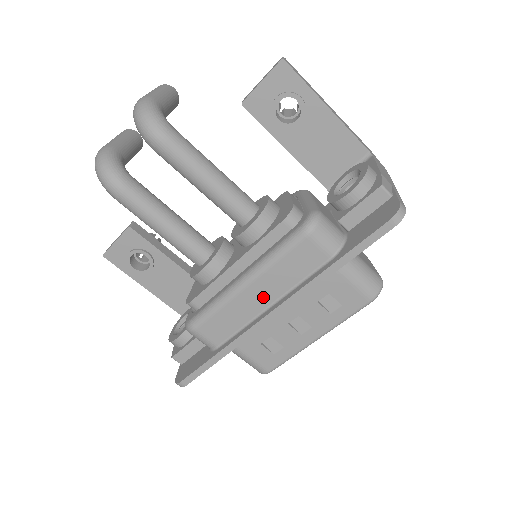
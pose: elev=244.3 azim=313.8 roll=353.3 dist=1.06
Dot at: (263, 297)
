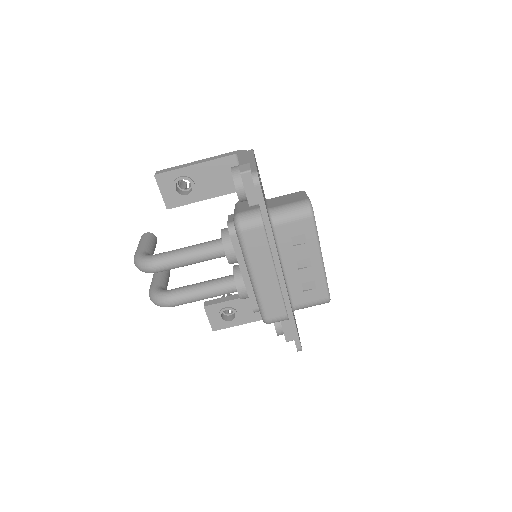
Dot at: (268, 274)
